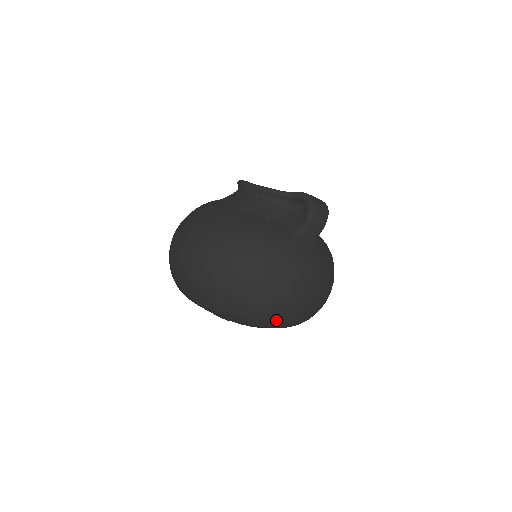
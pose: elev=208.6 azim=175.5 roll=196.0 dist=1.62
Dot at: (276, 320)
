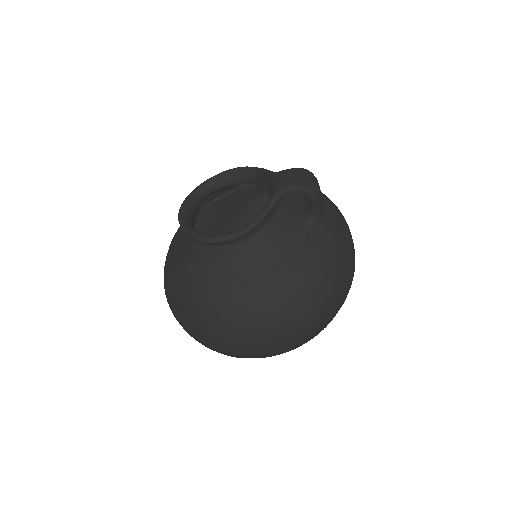
Dot at: occluded
